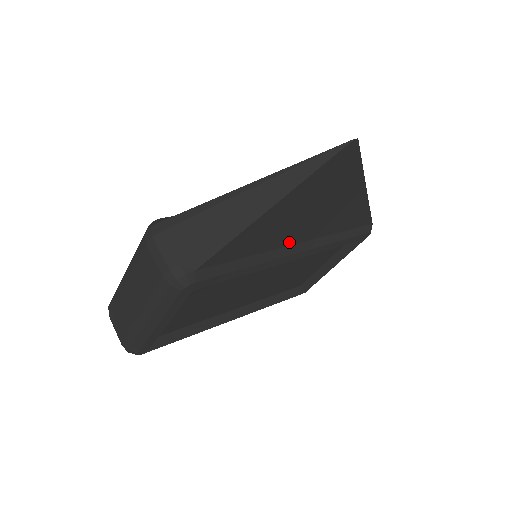
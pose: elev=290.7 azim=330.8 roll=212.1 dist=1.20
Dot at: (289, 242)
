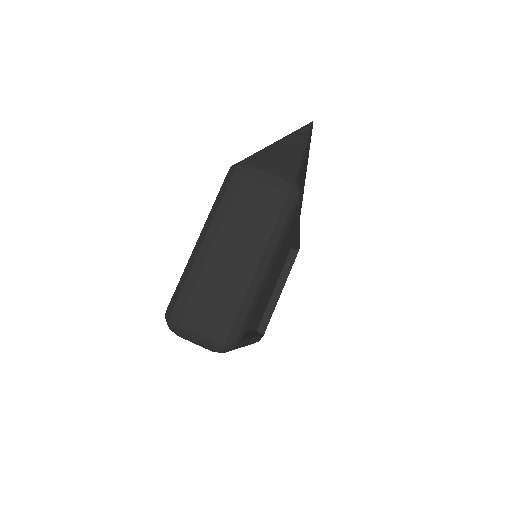
Dot at: occluded
